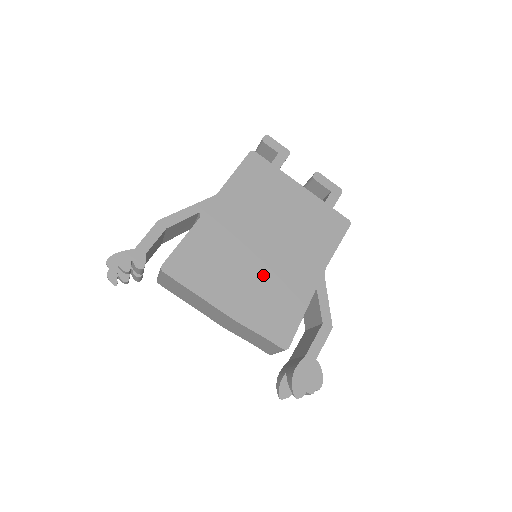
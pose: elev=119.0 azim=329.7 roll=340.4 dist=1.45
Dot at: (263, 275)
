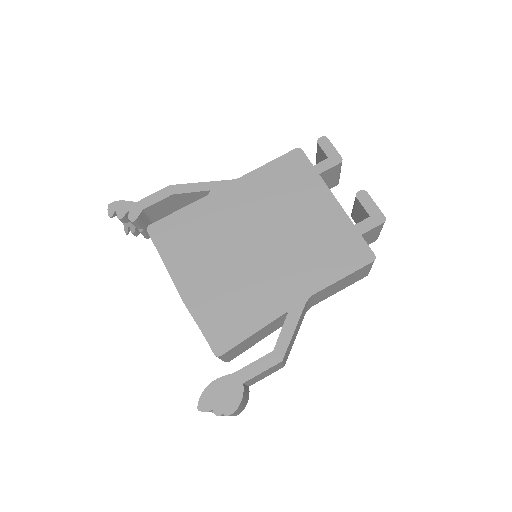
Dot at: (237, 272)
